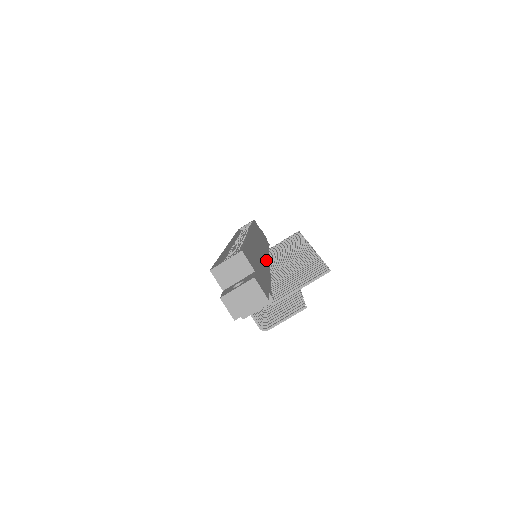
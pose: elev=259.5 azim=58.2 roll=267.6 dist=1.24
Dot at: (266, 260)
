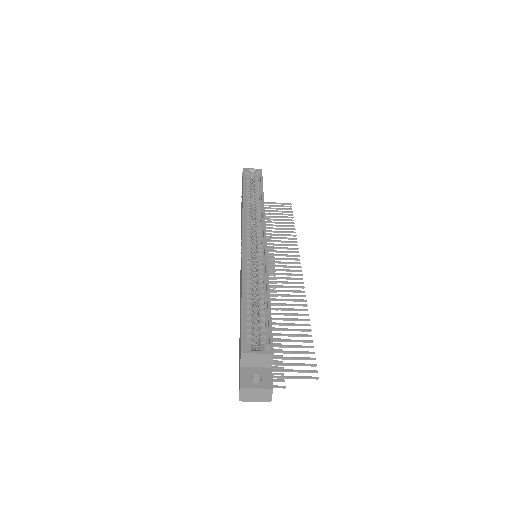
Dot at: occluded
